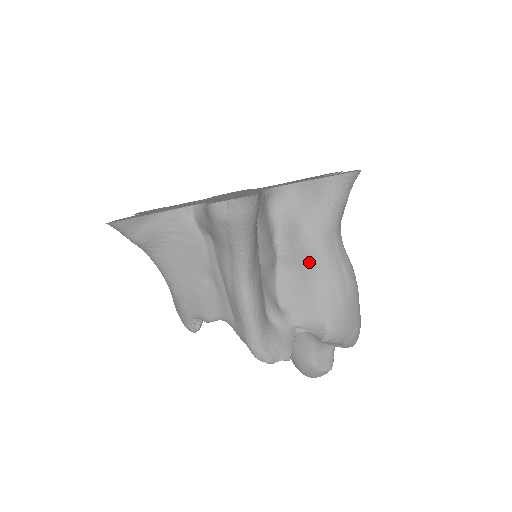
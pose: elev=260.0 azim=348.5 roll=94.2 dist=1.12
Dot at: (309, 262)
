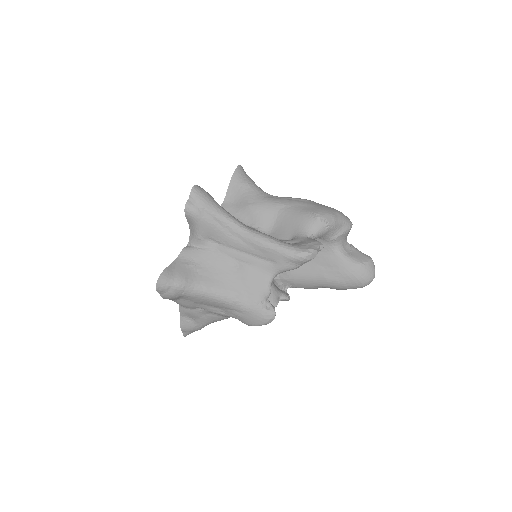
Dot at: (272, 212)
